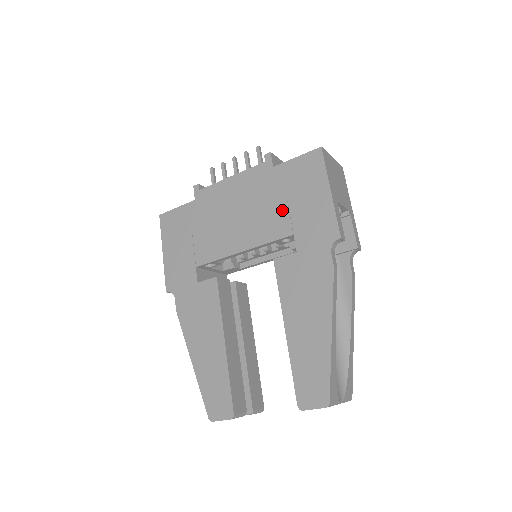
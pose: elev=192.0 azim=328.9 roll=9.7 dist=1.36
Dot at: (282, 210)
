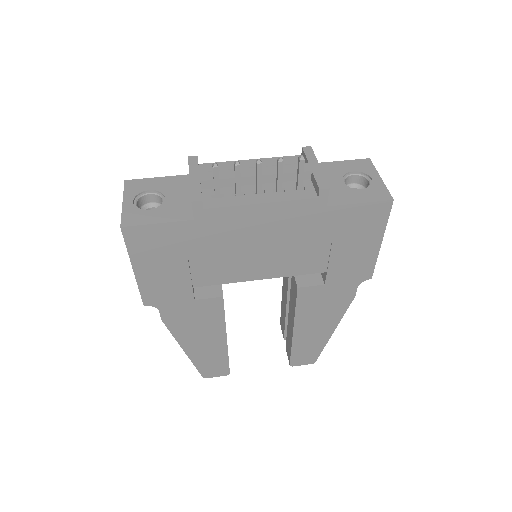
Dot at: (322, 251)
